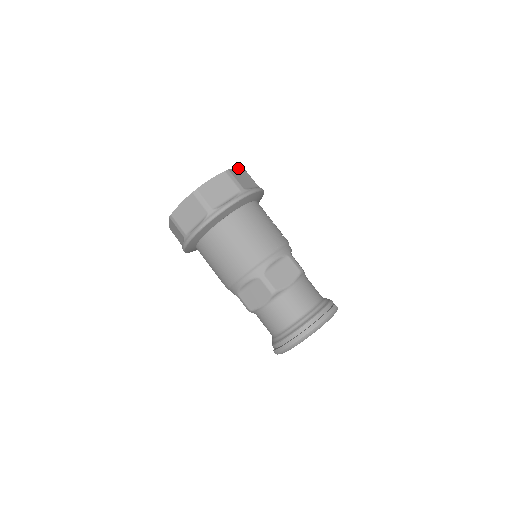
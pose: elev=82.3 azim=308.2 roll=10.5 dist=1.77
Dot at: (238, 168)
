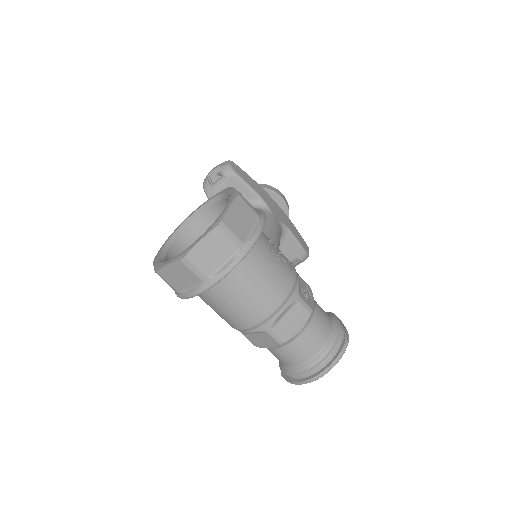
Dot at: (232, 203)
